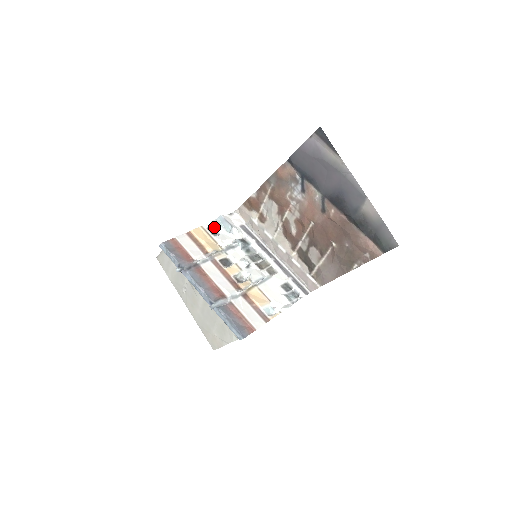
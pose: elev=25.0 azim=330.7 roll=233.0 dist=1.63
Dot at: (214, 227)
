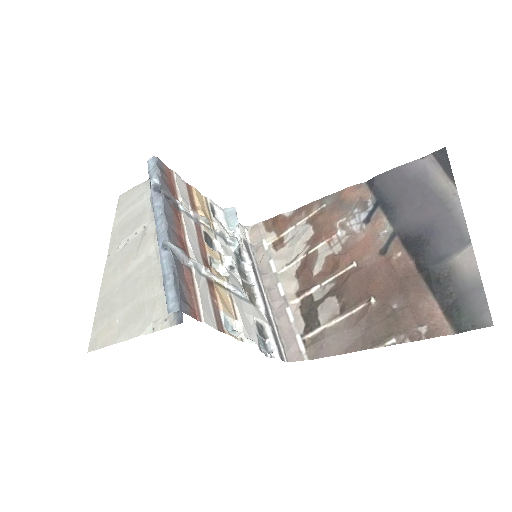
Dot at: (217, 213)
